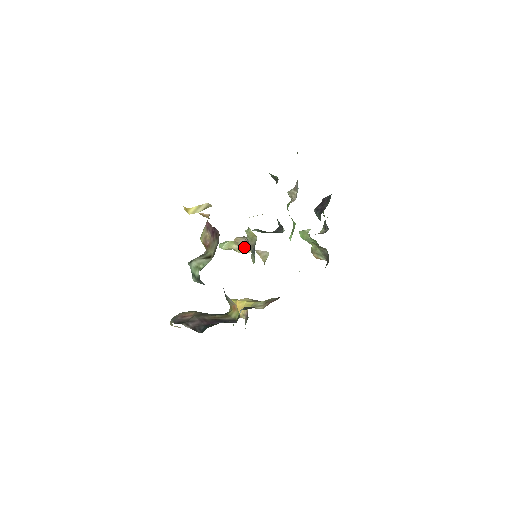
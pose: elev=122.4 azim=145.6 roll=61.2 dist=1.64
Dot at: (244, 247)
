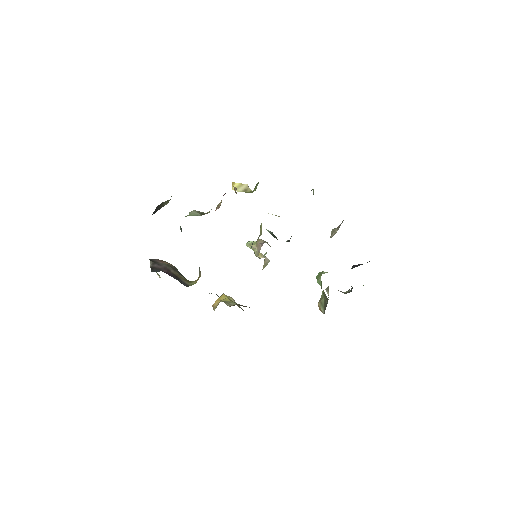
Dot at: (258, 249)
